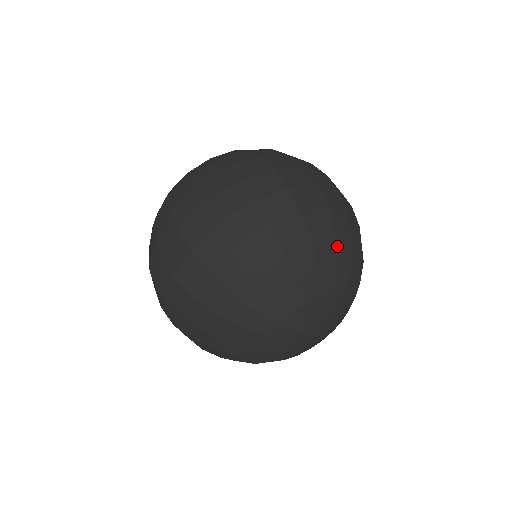
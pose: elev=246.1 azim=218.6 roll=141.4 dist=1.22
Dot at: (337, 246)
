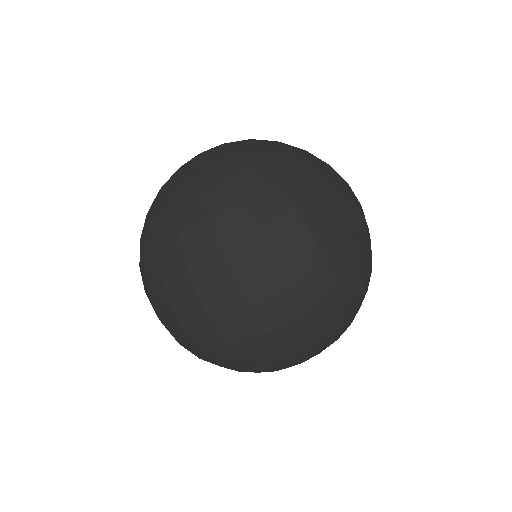
Dot at: (342, 330)
